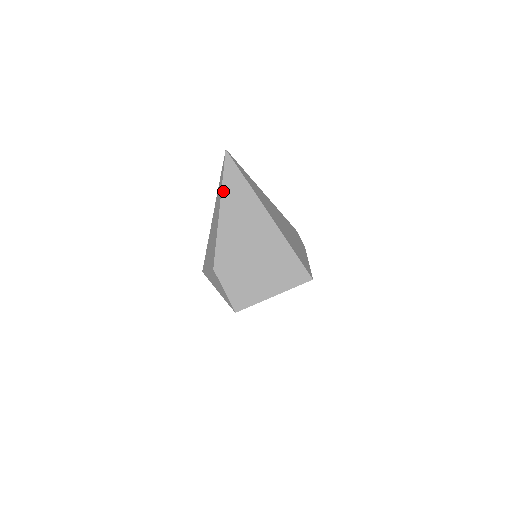
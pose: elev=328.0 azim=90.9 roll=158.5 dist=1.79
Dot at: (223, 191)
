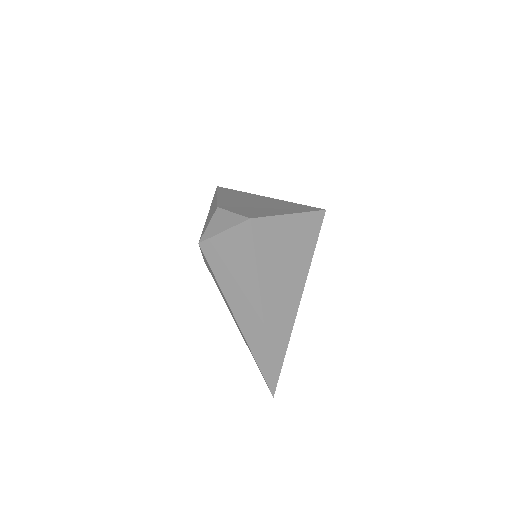
Dot at: (219, 192)
